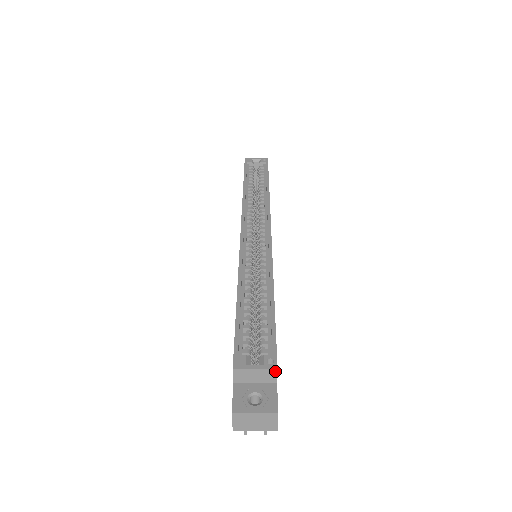
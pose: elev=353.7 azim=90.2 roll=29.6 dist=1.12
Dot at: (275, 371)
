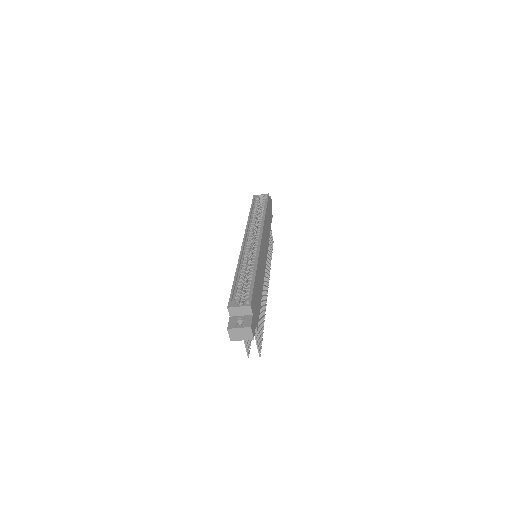
Dot at: (250, 307)
